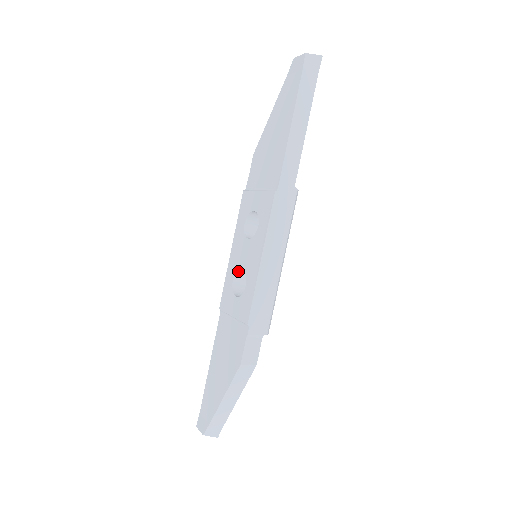
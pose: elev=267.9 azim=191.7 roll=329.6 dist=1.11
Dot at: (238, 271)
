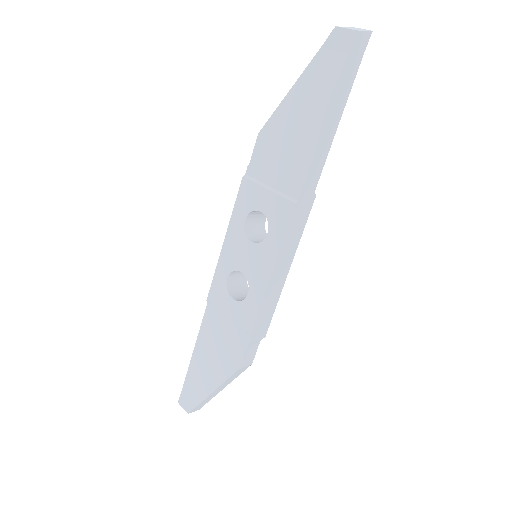
Dot at: (235, 270)
